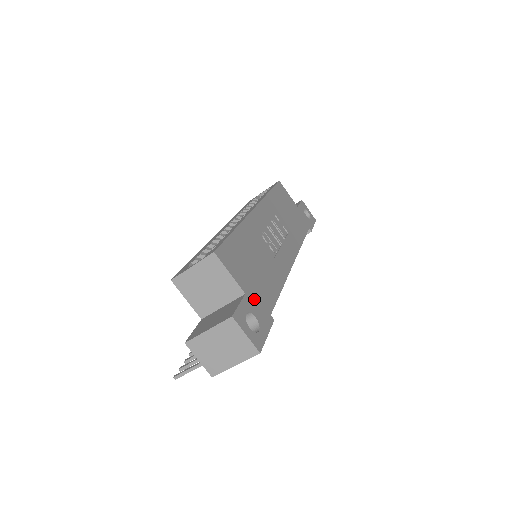
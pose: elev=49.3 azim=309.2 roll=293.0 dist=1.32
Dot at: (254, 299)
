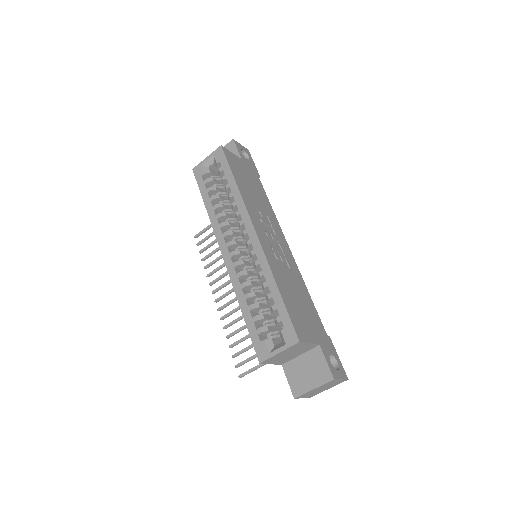
Dot at: (321, 340)
